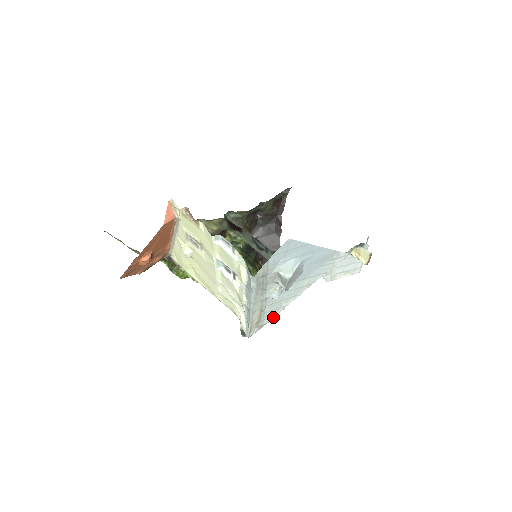
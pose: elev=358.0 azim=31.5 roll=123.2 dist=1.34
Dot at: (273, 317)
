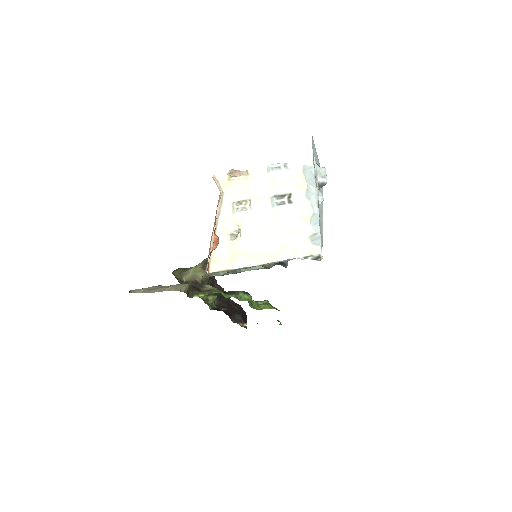
Dot at: (322, 236)
